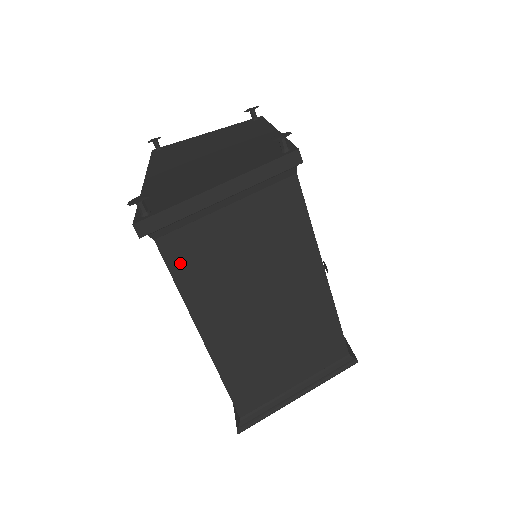
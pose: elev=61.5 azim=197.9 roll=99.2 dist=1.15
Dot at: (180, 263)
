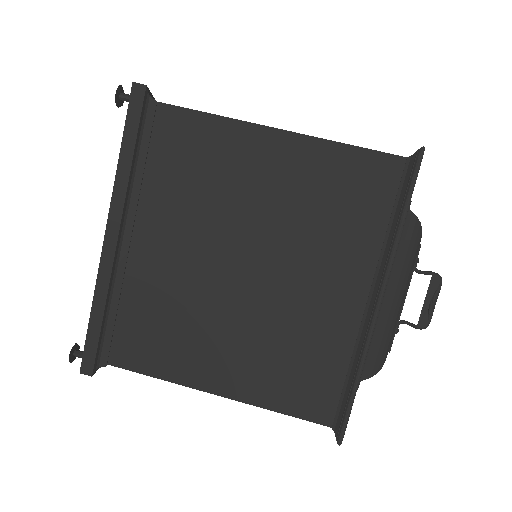
Dot at: occluded
